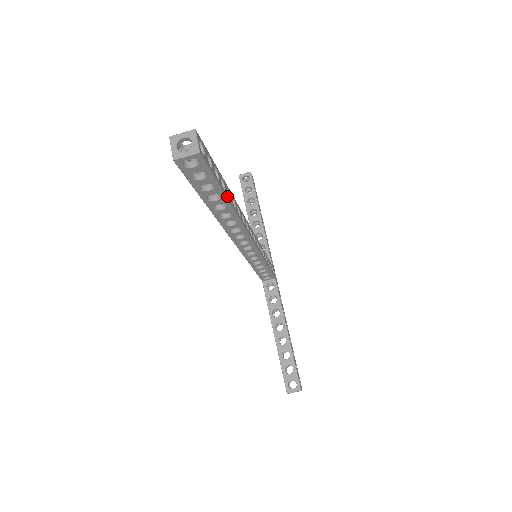
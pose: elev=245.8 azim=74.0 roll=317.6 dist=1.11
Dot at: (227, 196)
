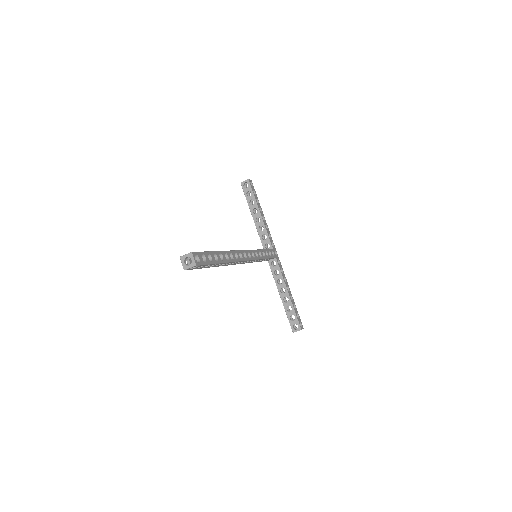
Dot at: (220, 261)
